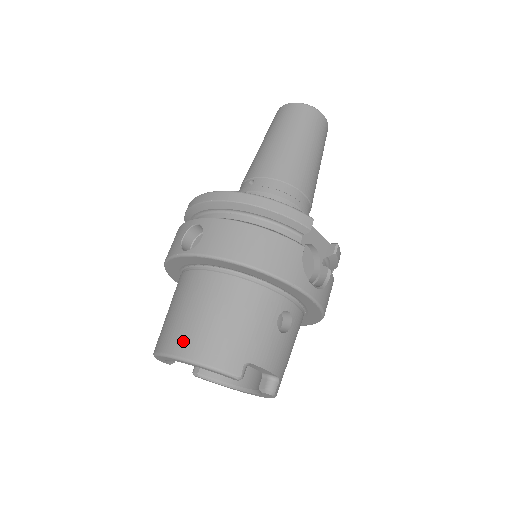
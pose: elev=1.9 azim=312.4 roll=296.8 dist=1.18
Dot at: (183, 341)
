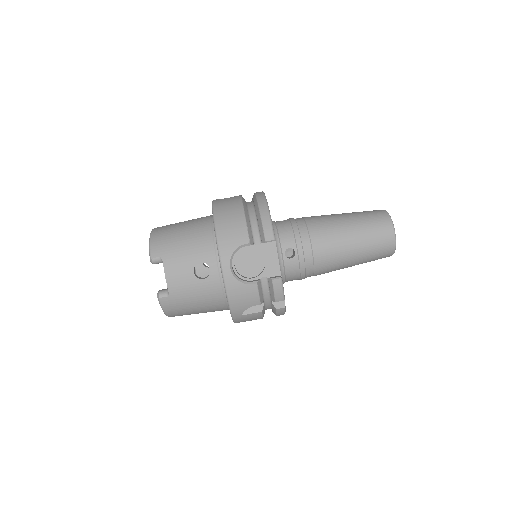
Dot at: (163, 227)
